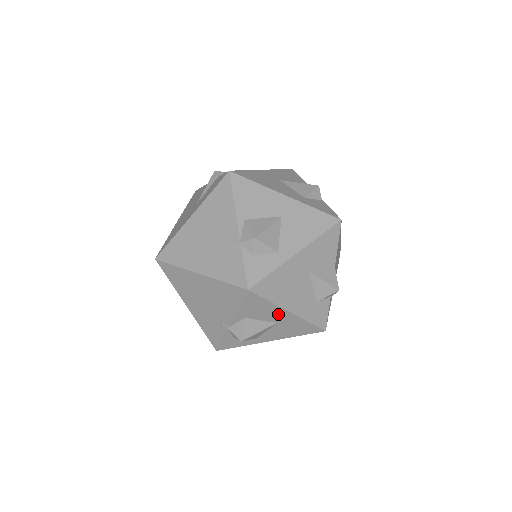
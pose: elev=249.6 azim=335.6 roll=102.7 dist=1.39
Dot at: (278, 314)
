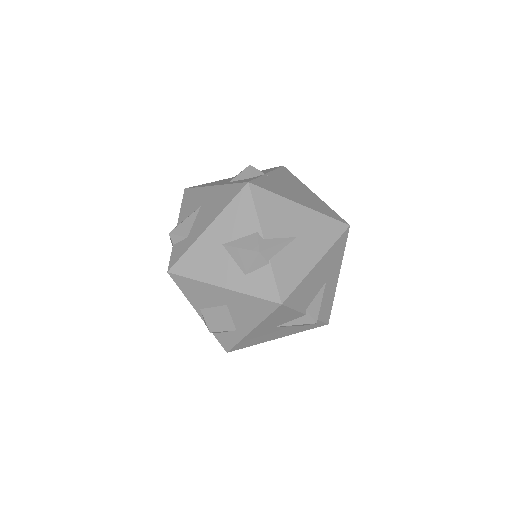
Dot at: occluded
